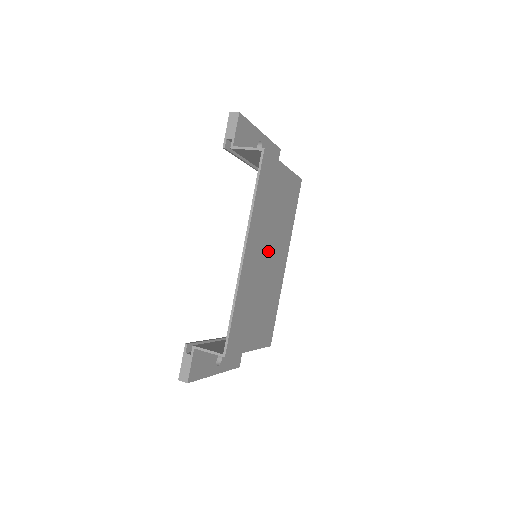
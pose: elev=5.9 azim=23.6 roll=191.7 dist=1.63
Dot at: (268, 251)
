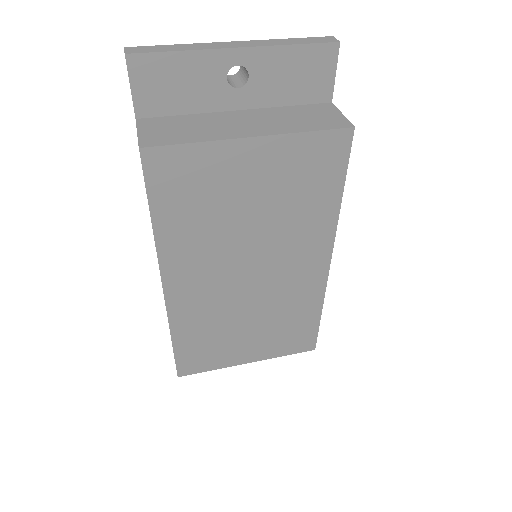
Dot at: (247, 267)
